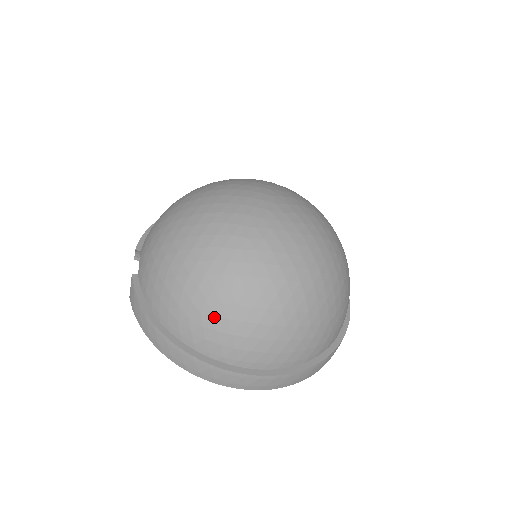
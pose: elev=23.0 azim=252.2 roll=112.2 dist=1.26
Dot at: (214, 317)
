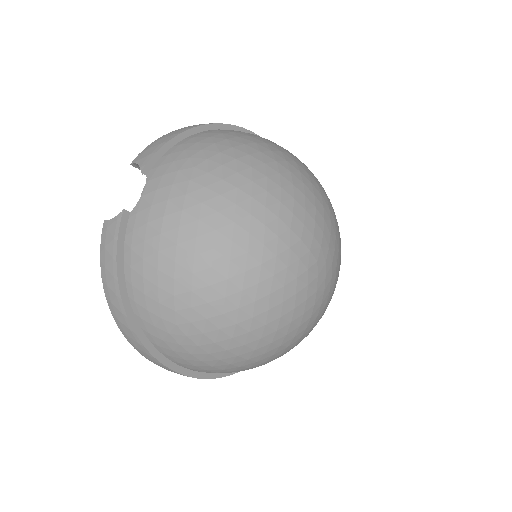
Dot at: (186, 337)
